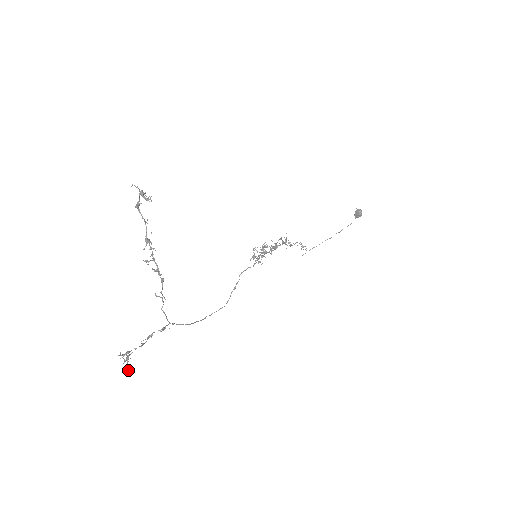
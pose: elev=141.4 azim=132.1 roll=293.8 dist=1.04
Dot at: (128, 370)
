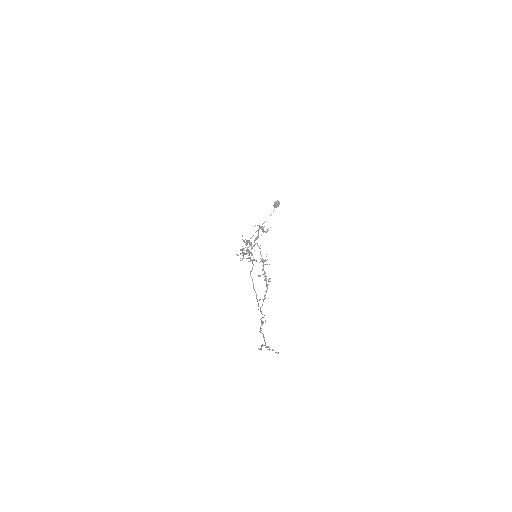
Dot at: occluded
